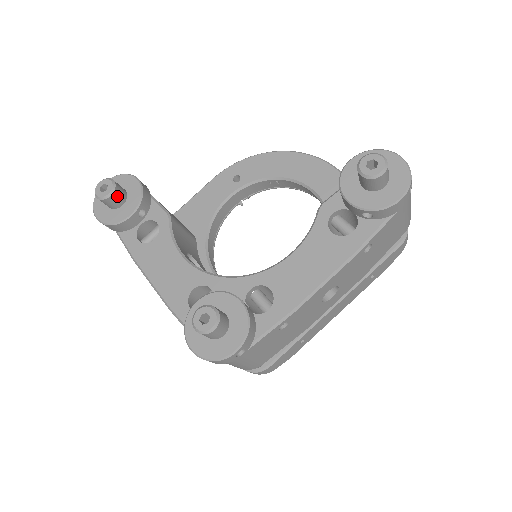
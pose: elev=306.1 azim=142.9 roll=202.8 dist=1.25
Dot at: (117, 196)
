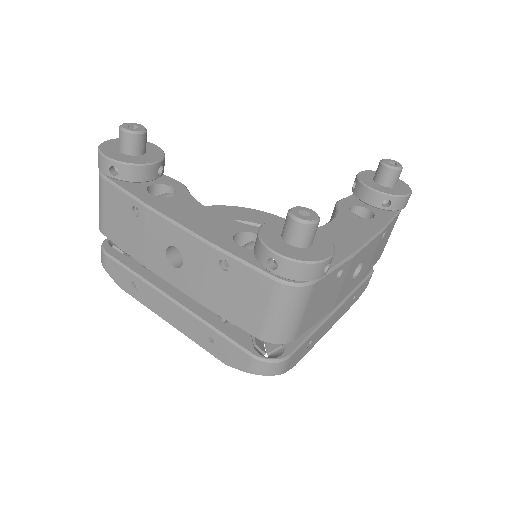
Dot at: (145, 140)
